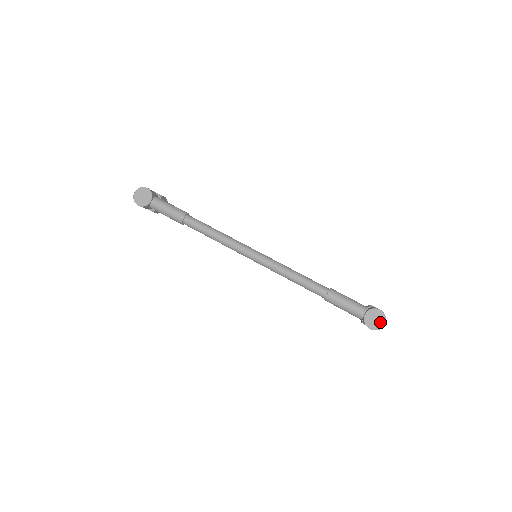
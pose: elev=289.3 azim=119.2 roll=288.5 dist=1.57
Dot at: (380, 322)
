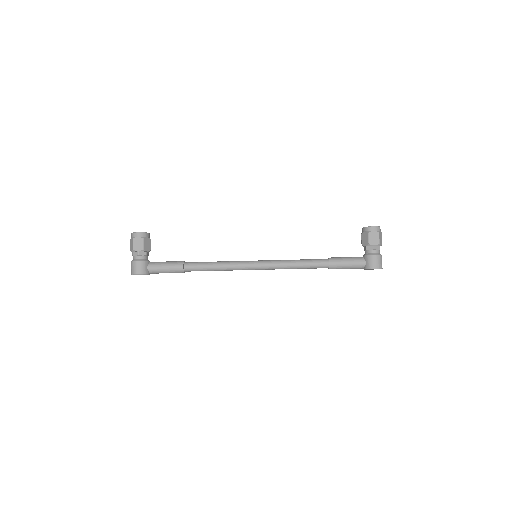
Dot at: occluded
